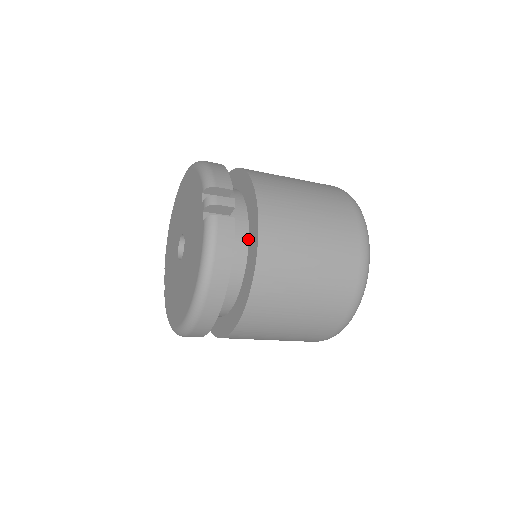
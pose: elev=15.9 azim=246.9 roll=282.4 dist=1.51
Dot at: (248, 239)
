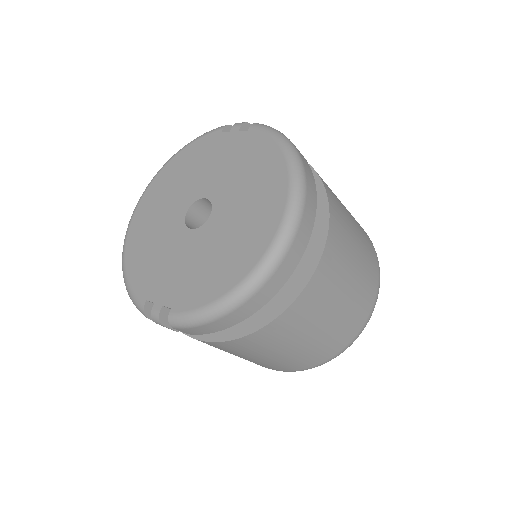
Dot at: occluded
